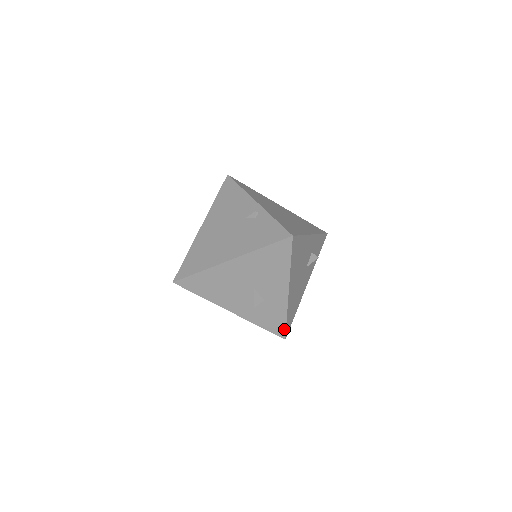
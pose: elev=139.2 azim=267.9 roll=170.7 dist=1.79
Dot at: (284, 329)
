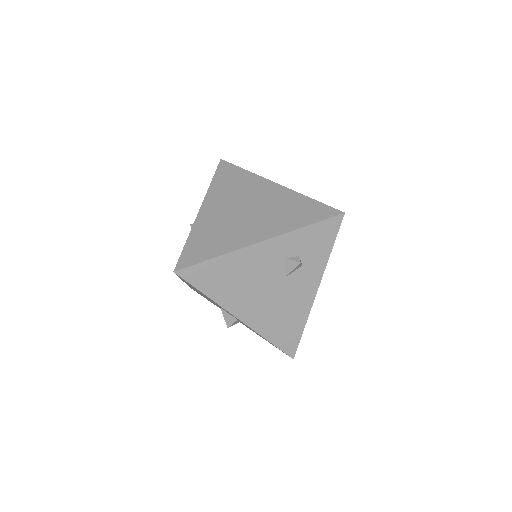
Dot at: occluded
